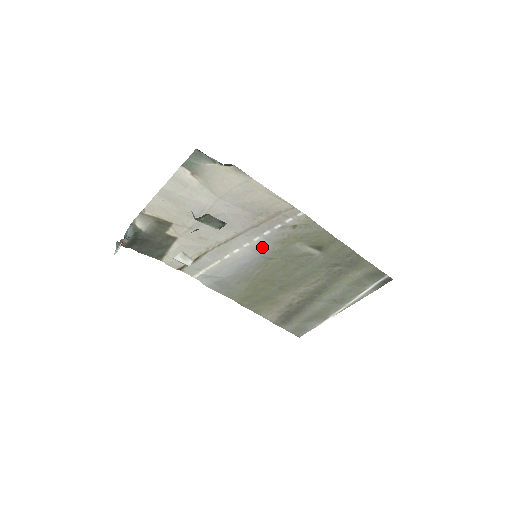
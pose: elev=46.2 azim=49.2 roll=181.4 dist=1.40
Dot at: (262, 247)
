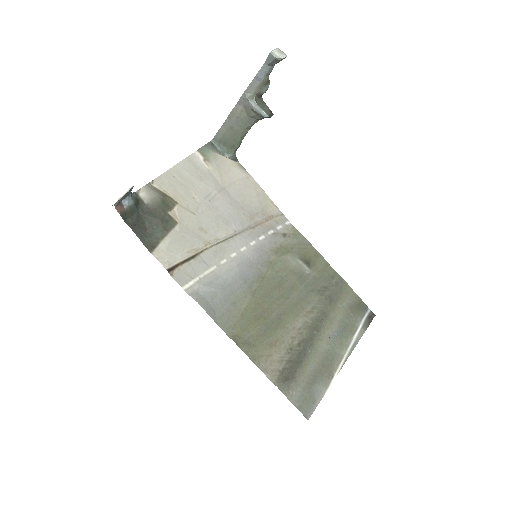
Dot at: (258, 254)
